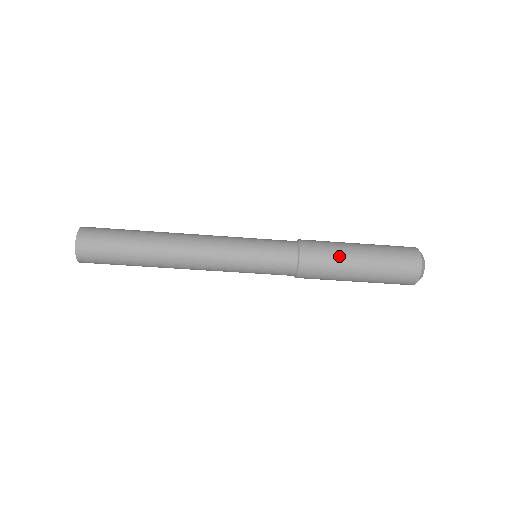
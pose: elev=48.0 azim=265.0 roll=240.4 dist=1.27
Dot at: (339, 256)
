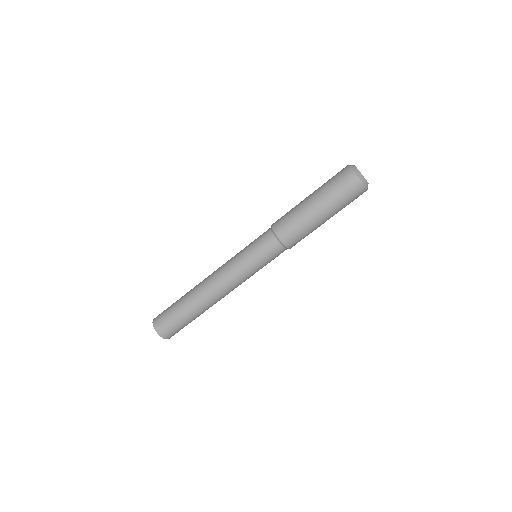
Dot at: (305, 222)
